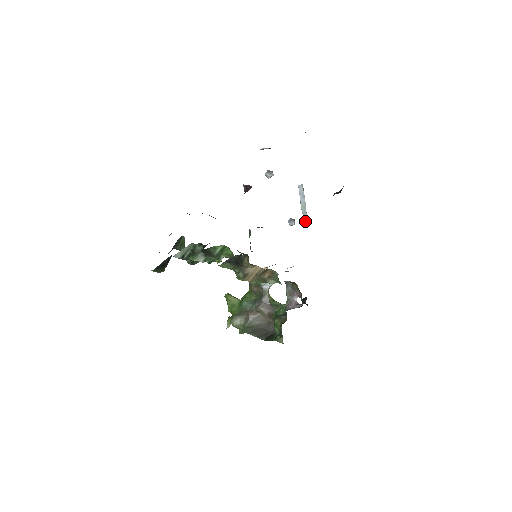
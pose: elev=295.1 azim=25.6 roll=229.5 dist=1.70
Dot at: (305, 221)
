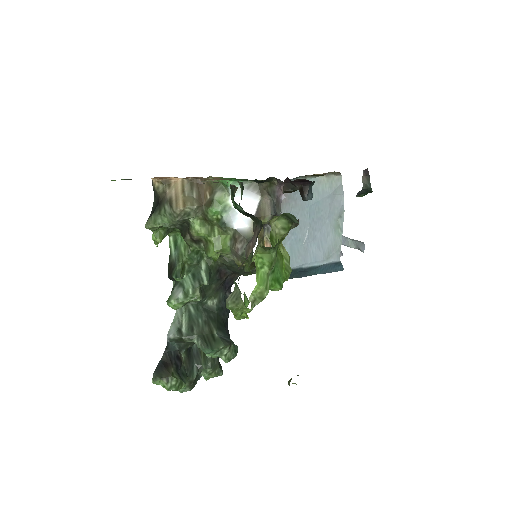
Dot at: (361, 247)
